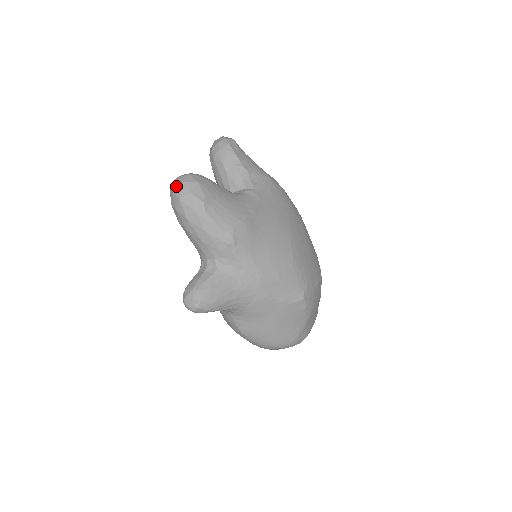
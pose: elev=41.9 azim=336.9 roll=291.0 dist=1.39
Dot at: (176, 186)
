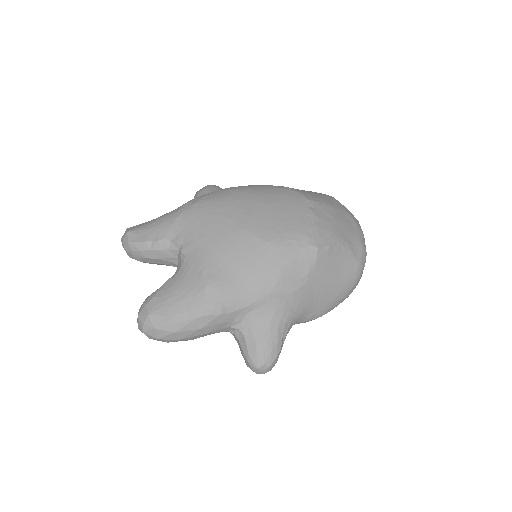
Dot at: occluded
